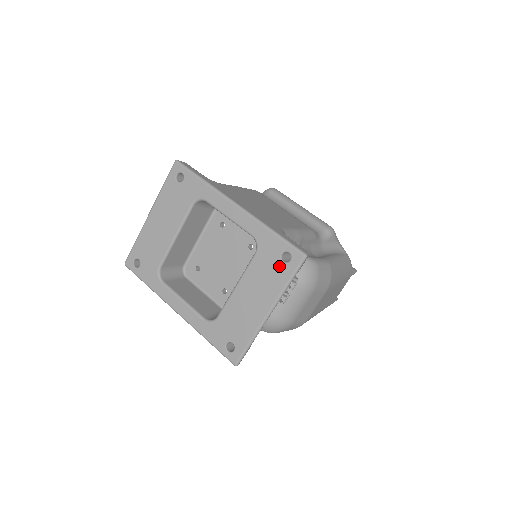
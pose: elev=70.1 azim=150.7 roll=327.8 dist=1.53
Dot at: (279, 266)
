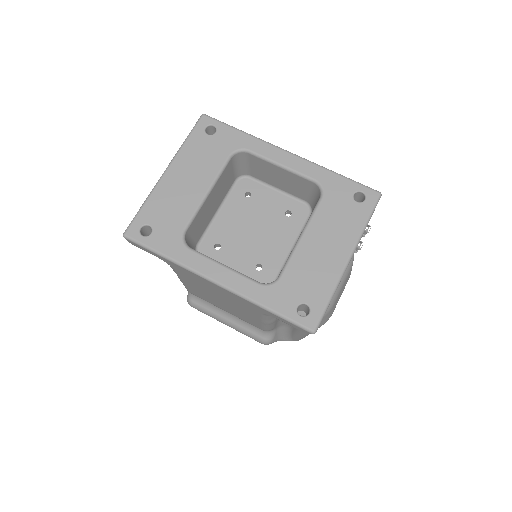
Dot at: (353, 206)
